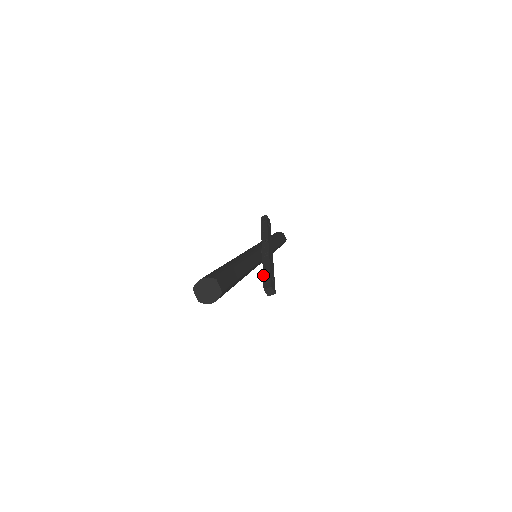
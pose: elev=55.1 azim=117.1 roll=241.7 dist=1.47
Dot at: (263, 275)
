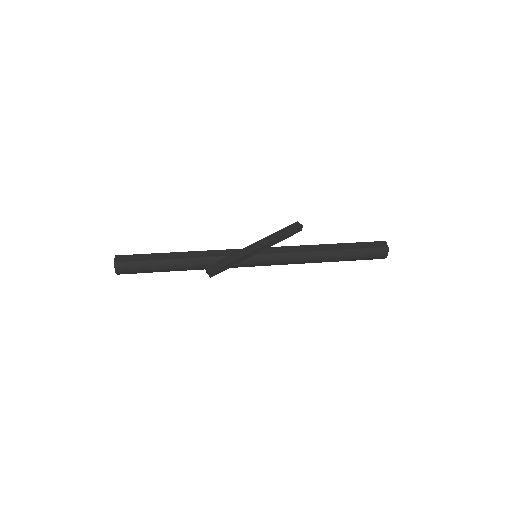
Dot at: occluded
